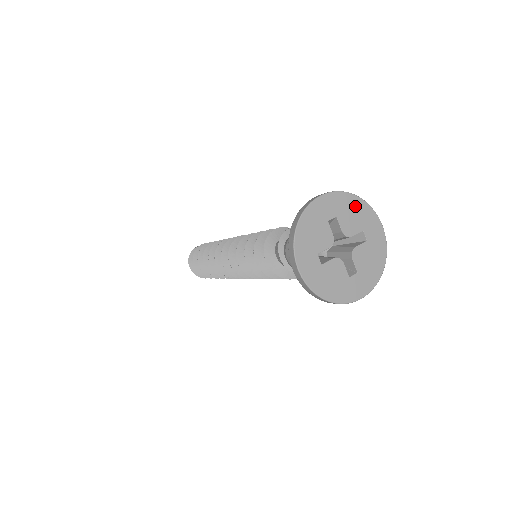
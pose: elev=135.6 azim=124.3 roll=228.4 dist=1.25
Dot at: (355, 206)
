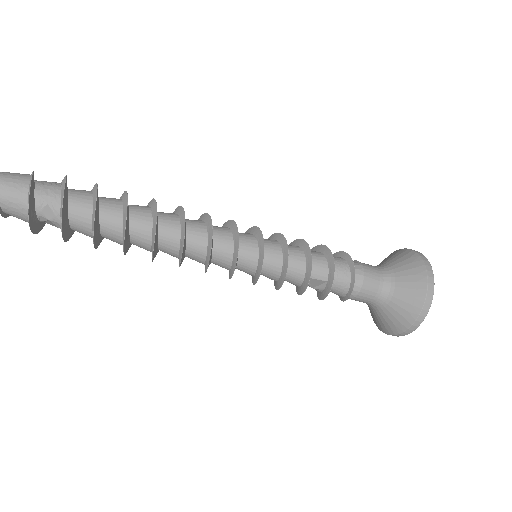
Dot at: occluded
